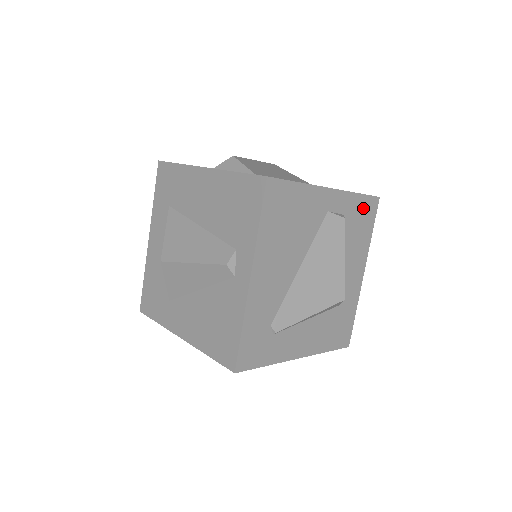
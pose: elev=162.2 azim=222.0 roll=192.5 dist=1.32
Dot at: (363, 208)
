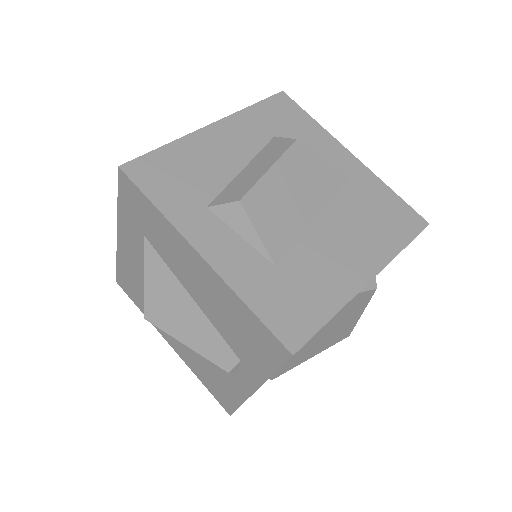
Dot at: occluded
